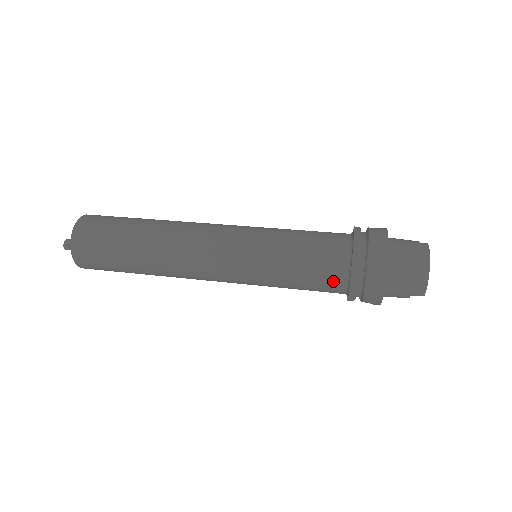
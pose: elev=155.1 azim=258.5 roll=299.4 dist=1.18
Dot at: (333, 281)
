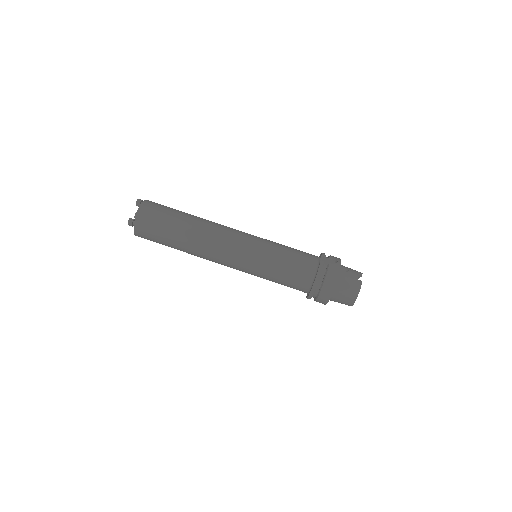
Dot at: (299, 290)
